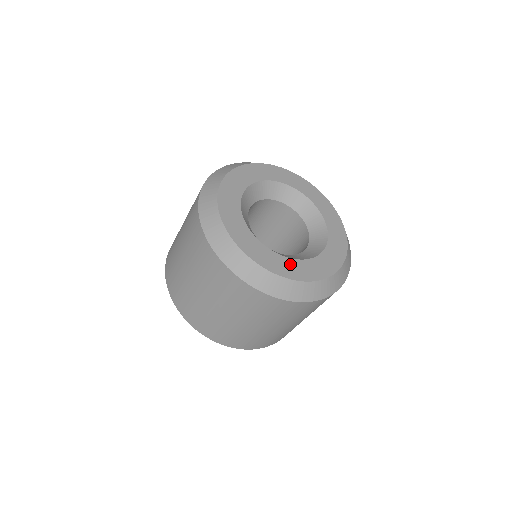
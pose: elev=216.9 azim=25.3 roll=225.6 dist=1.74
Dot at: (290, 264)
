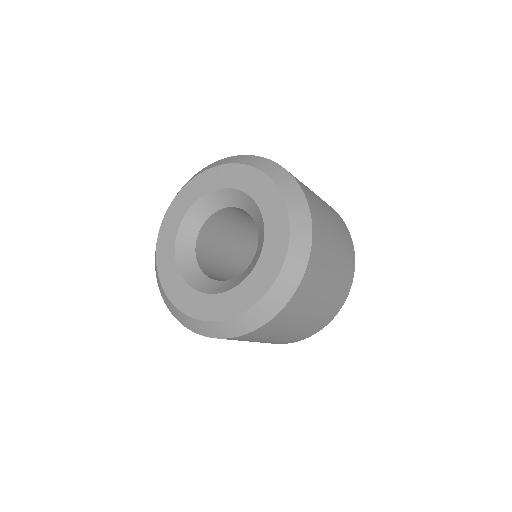
Dot at: (229, 298)
